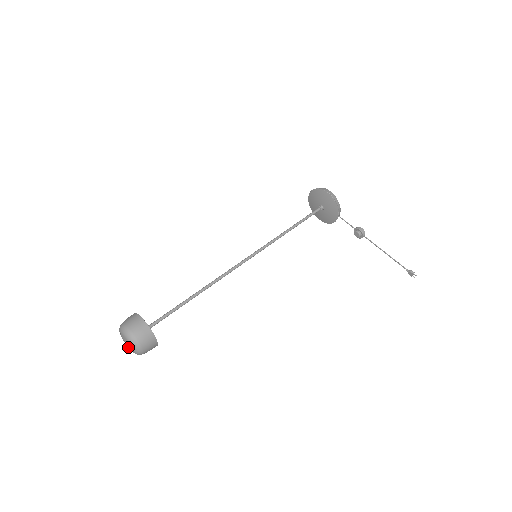
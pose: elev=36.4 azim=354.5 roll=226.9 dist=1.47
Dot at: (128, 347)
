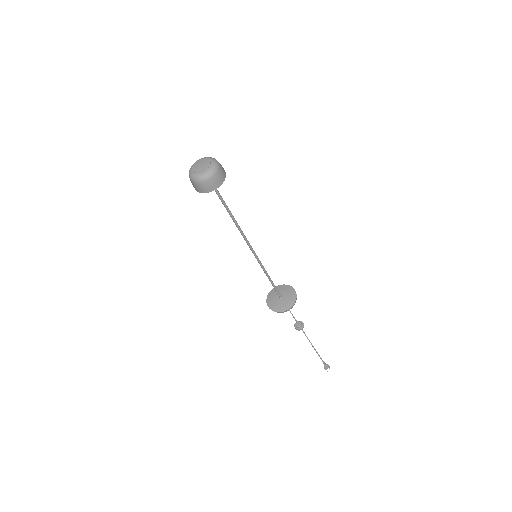
Dot at: (196, 169)
